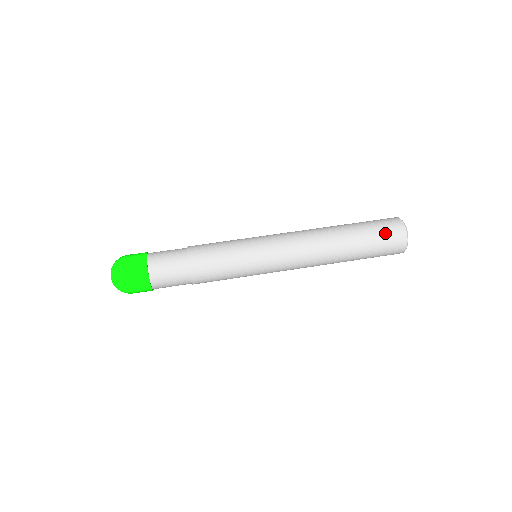
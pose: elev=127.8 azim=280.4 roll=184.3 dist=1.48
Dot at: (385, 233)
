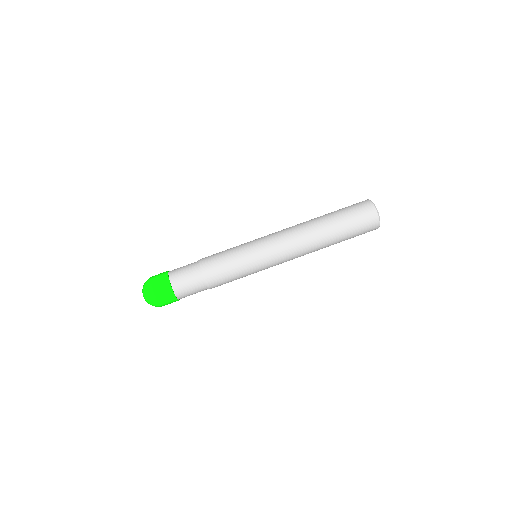
Dot at: (359, 218)
